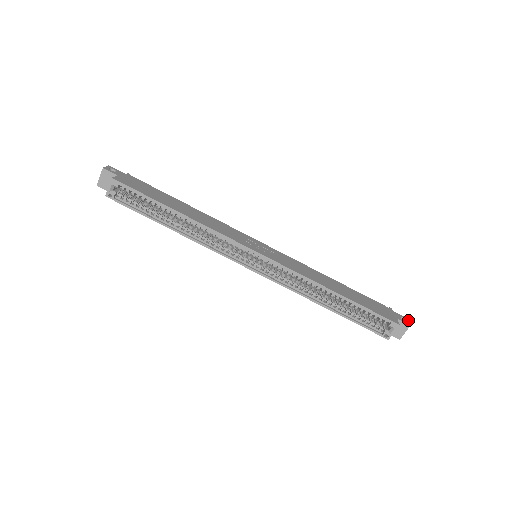
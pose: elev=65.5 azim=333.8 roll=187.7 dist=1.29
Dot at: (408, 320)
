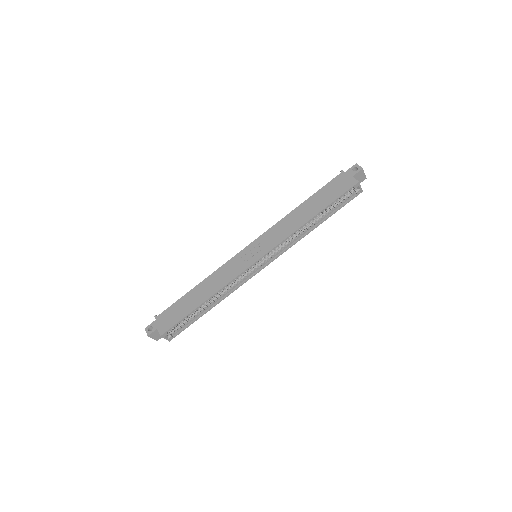
Dot at: (357, 165)
